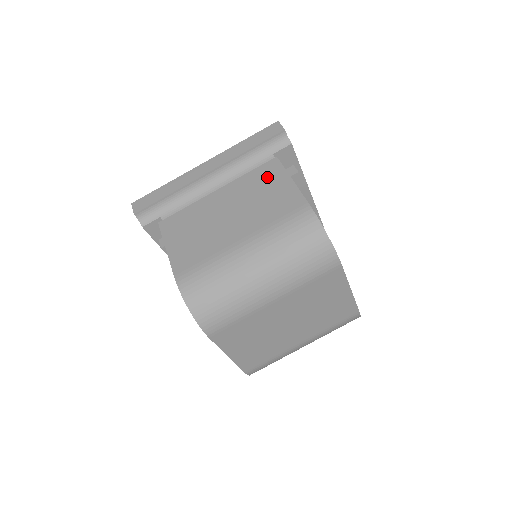
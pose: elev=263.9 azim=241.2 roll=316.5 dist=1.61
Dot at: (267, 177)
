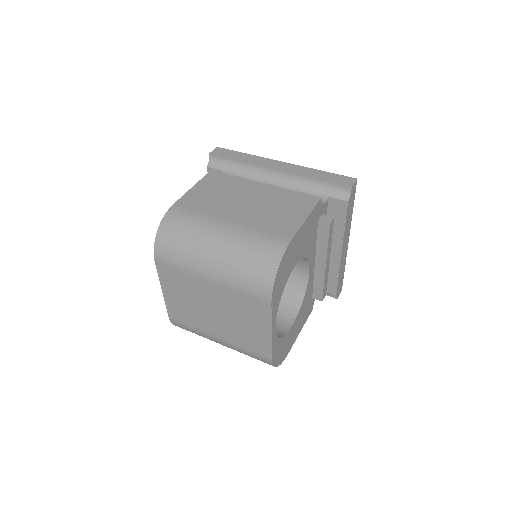
Dot at: (297, 203)
